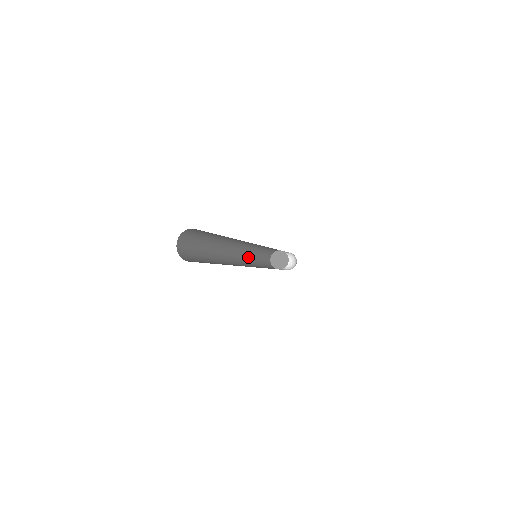
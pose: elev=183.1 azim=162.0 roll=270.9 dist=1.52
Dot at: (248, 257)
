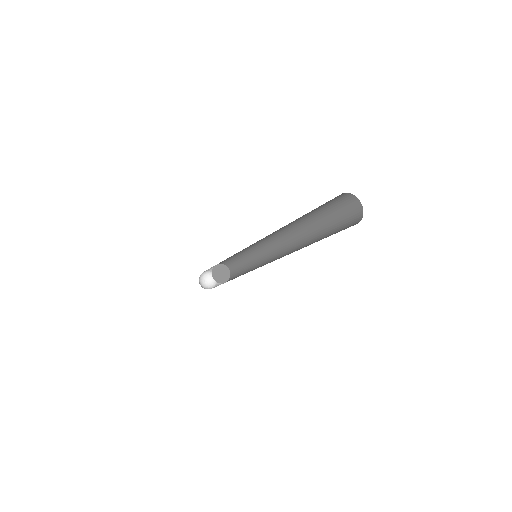
Dot at: occluded
